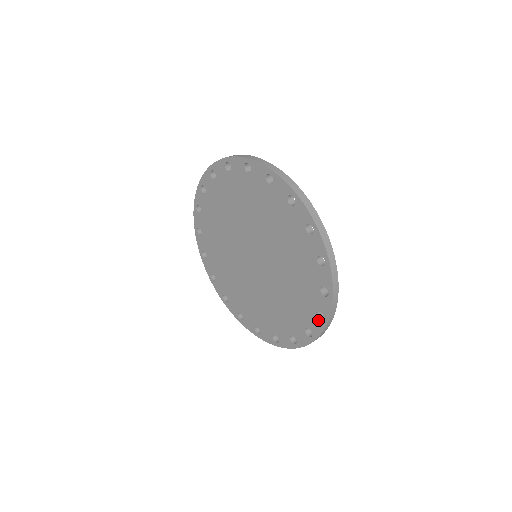
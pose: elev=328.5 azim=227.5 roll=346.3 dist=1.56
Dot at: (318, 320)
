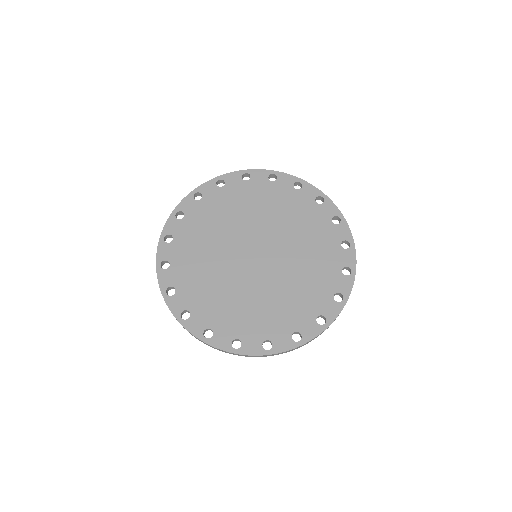
Dot at: (336, 302)
